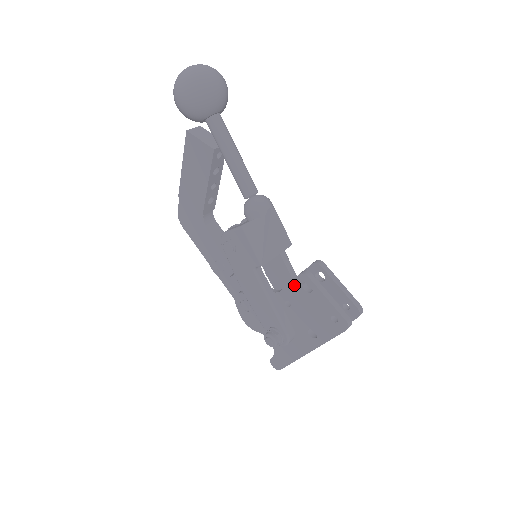
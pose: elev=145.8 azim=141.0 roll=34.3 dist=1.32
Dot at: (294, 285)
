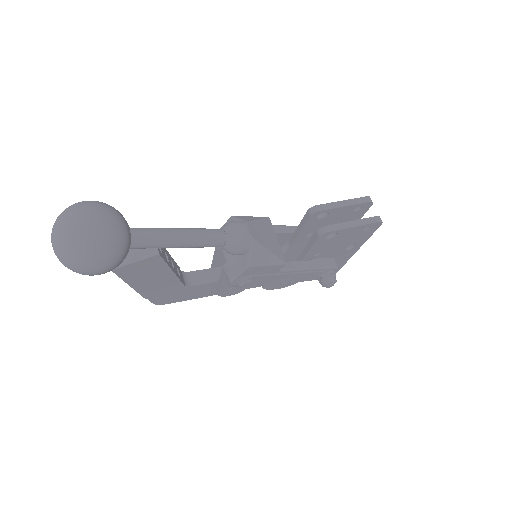
Dot at: (317, 244)
